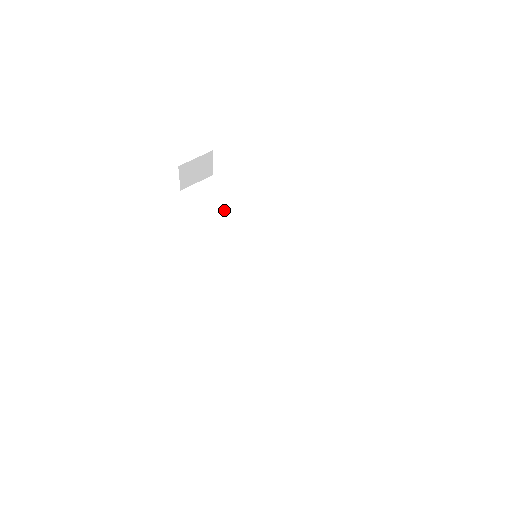
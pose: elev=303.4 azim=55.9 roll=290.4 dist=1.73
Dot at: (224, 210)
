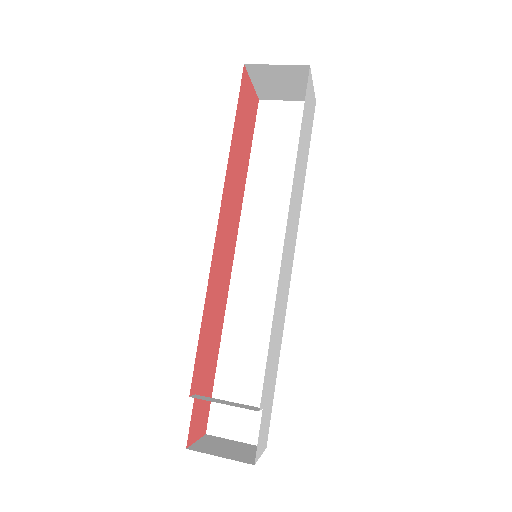
Dot at: (289, 162)
